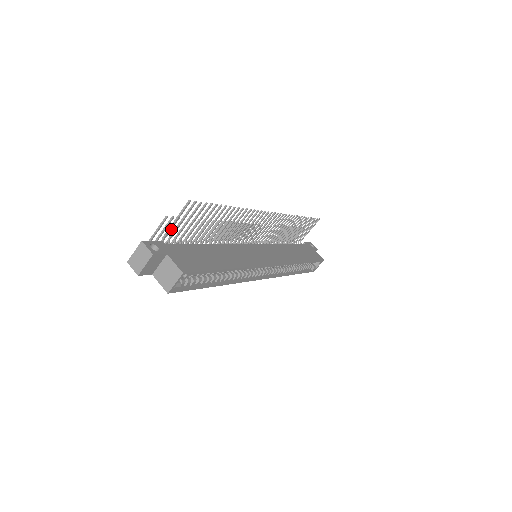
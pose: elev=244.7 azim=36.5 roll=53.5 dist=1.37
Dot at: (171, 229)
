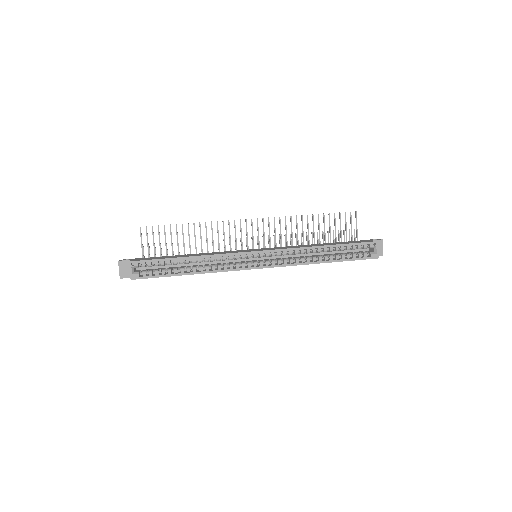
Dot at: occluded
